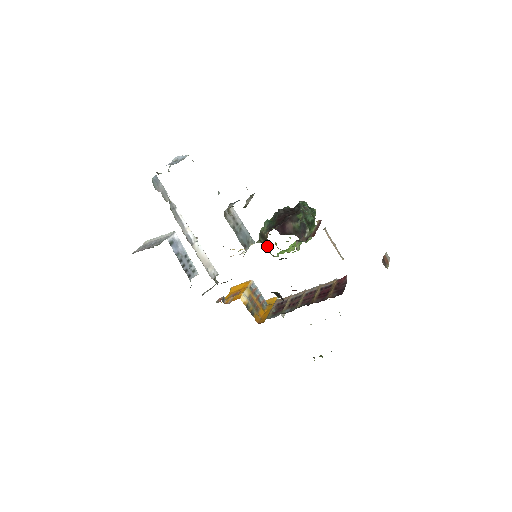
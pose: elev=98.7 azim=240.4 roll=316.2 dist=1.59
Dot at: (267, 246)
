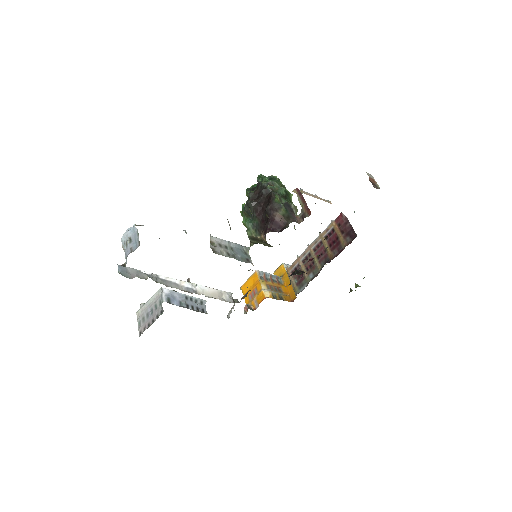
Dot at: occluded
